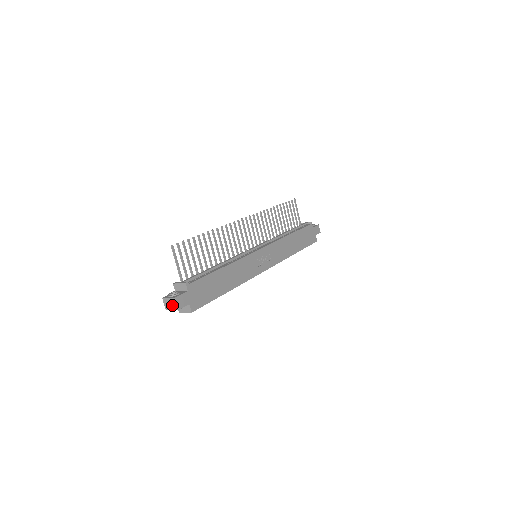
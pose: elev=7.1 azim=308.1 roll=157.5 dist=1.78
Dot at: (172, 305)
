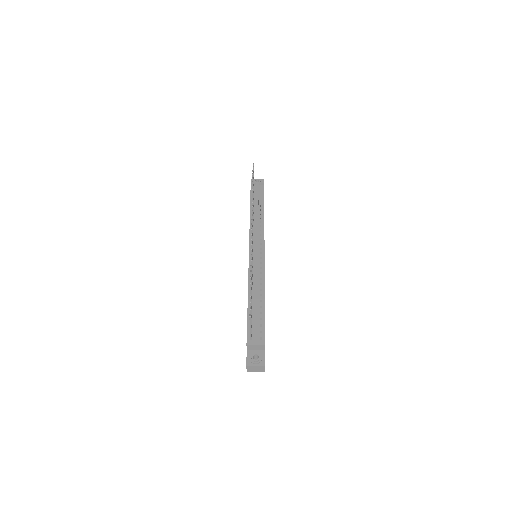
Dot at: (258, 369)
